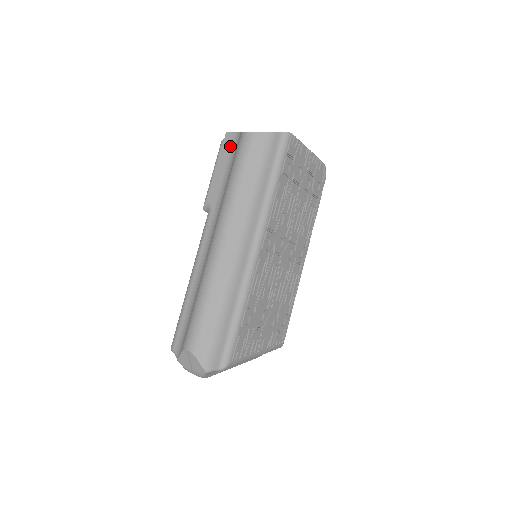
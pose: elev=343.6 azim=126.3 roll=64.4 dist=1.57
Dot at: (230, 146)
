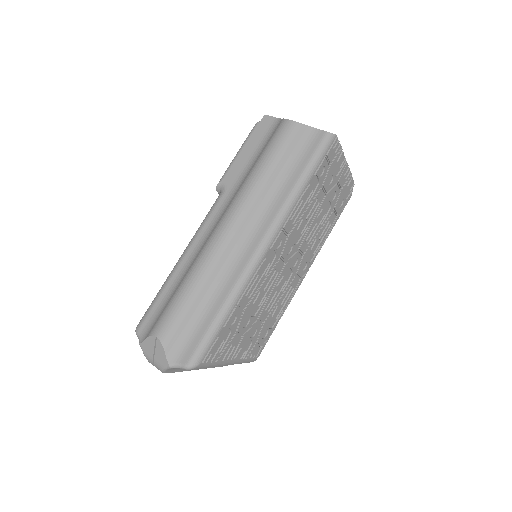
Dot at: (265, 130)
